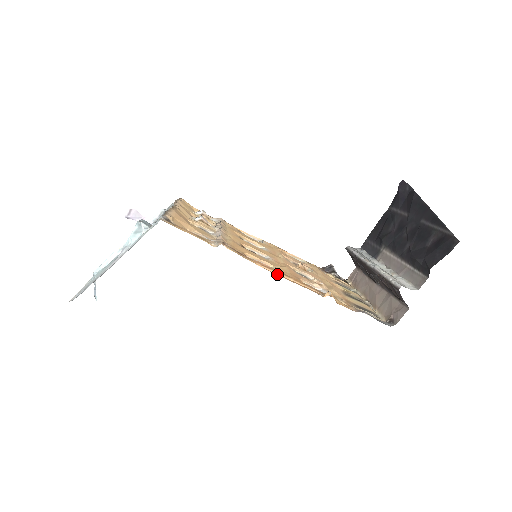
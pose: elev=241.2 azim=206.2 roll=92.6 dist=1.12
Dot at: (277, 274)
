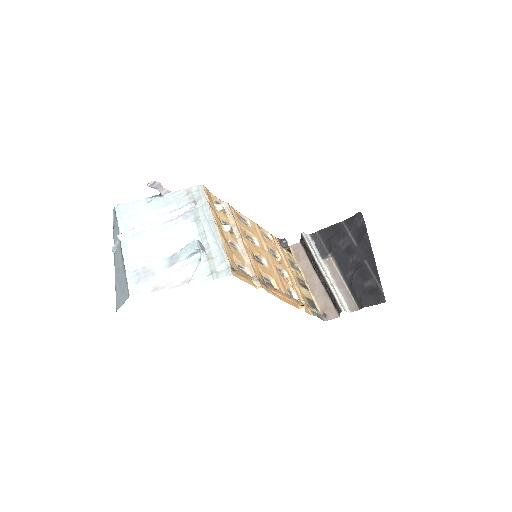
Dot at: (282, 298)
